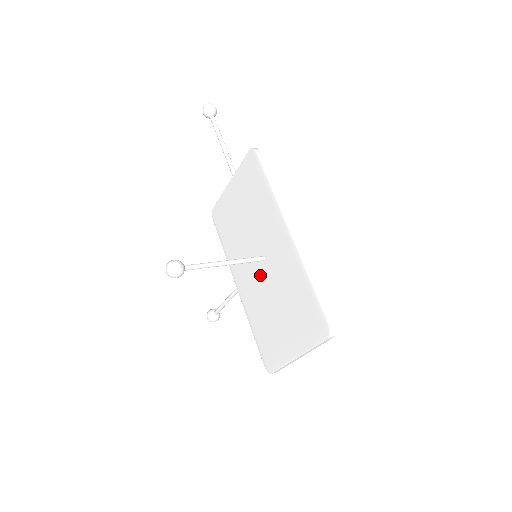
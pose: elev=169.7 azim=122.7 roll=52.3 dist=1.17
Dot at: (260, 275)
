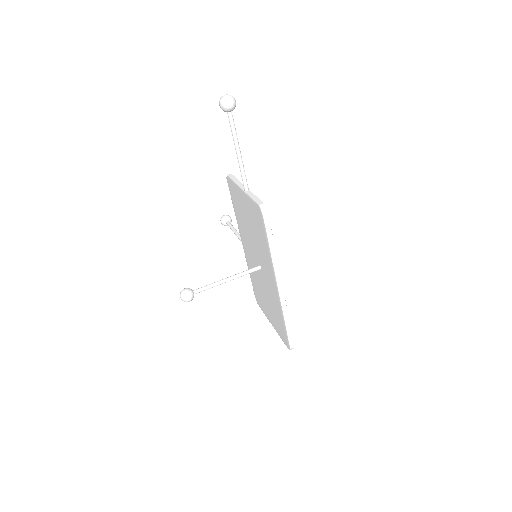
Dot at: occluded
